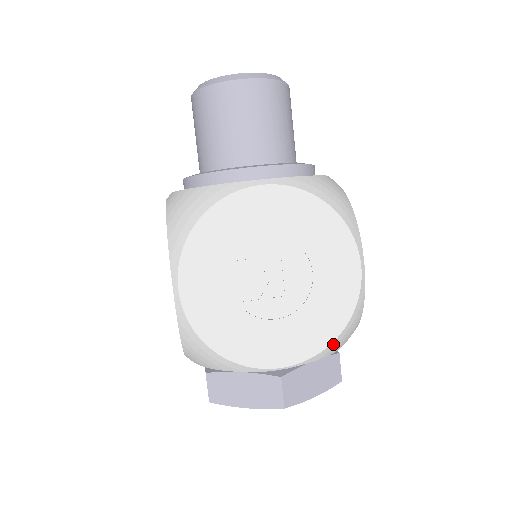
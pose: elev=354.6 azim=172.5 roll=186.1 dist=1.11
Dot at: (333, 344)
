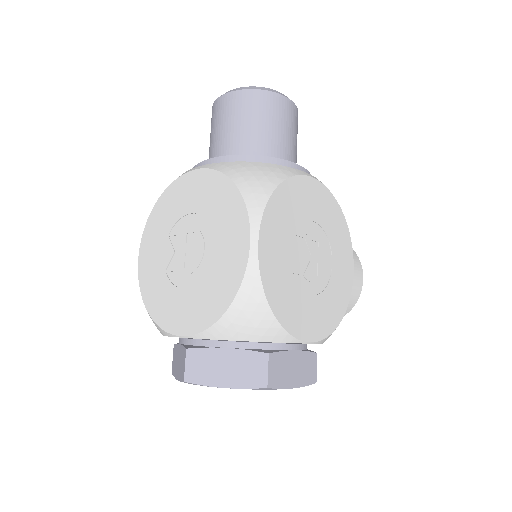
Dot at: (222, 323)
